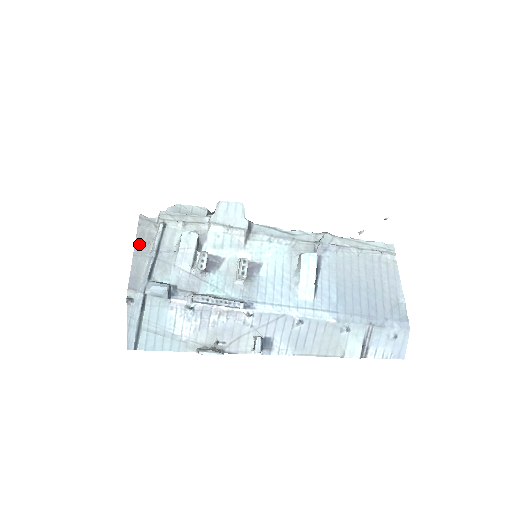
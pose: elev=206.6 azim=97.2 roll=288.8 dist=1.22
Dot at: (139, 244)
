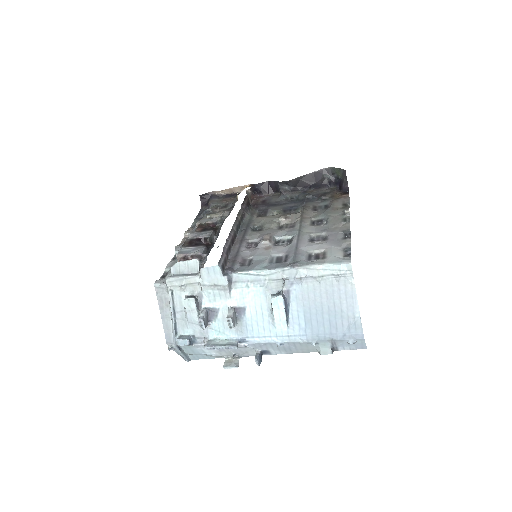
Dot at: (162, 309)
